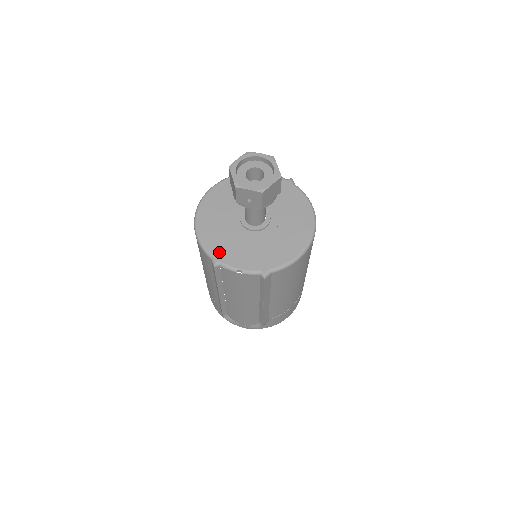
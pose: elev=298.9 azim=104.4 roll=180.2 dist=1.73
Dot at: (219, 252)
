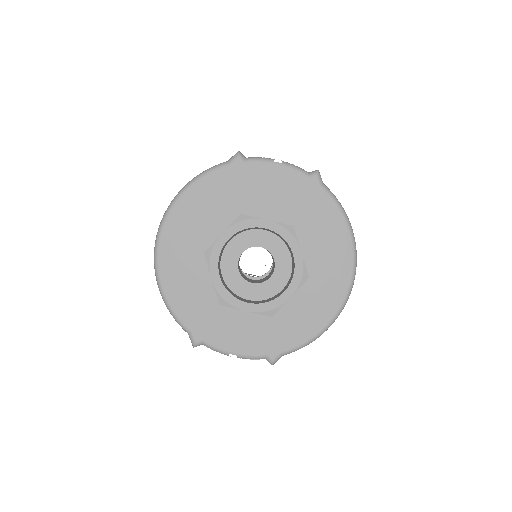
Dot at: (199, 324)
